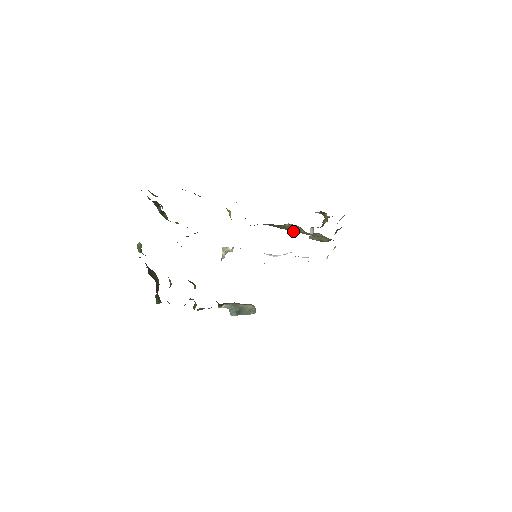
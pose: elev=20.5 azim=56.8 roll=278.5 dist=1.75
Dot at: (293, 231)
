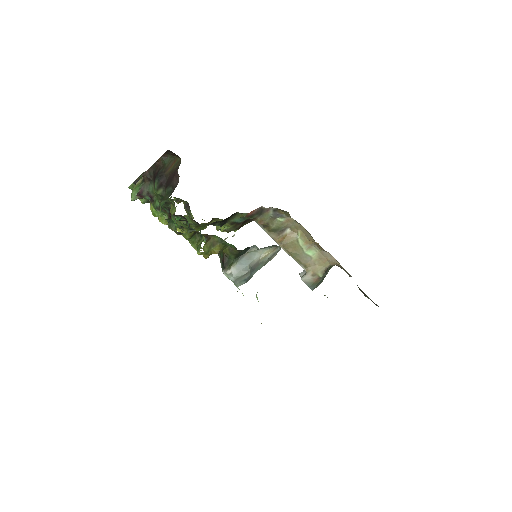
Dot at: (289, 249)
